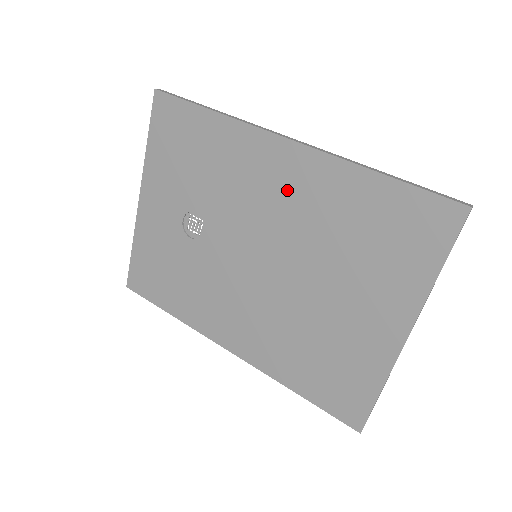
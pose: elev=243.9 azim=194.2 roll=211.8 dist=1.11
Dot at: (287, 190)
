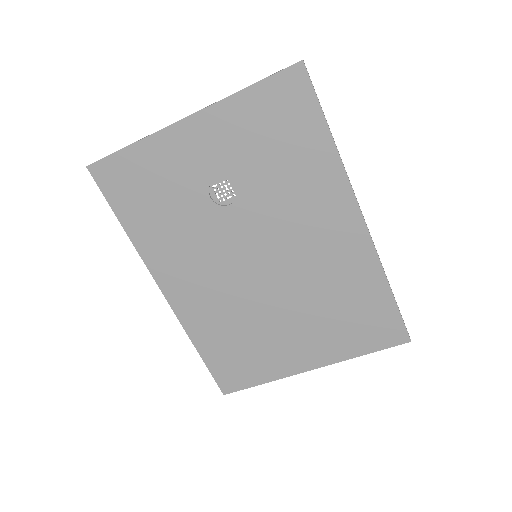
Dot at: (327, 243)
